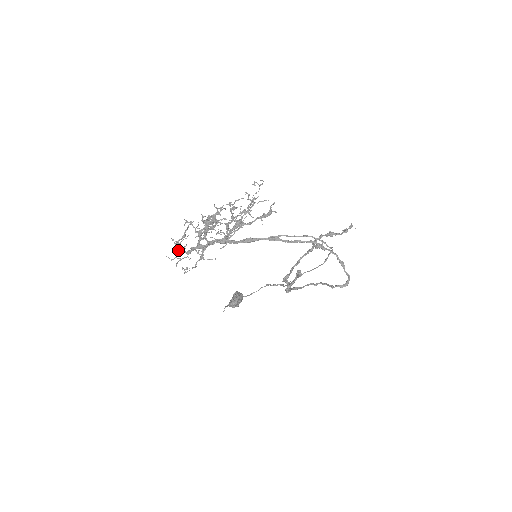
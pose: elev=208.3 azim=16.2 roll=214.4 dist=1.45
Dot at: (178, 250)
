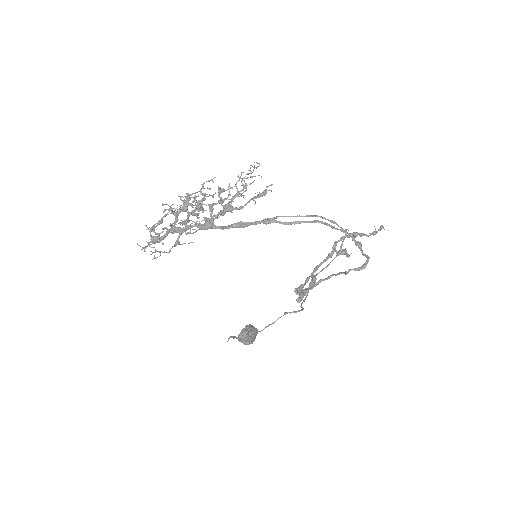
Dot at: (150, 235)
